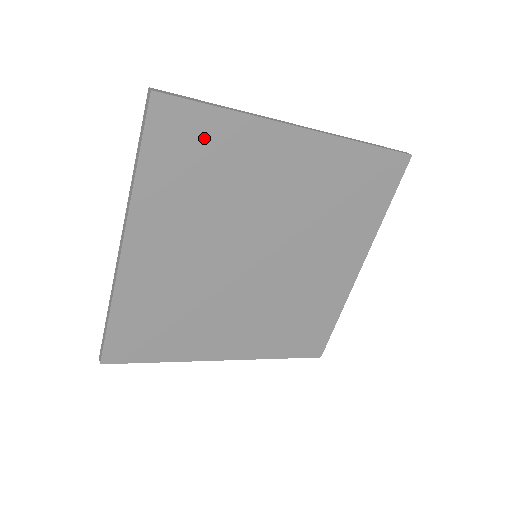
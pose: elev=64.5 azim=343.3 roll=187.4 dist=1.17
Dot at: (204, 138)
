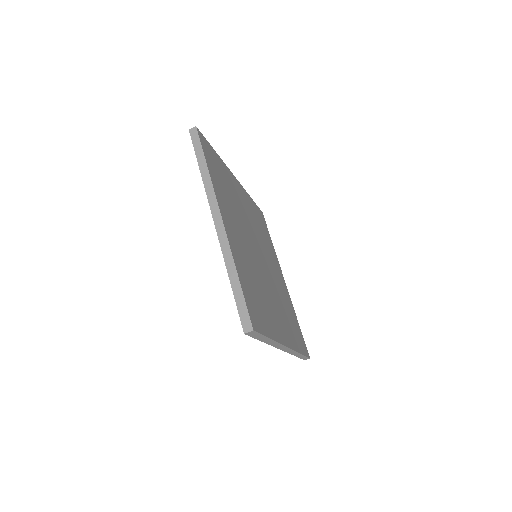
Dot at: (217, 163)
